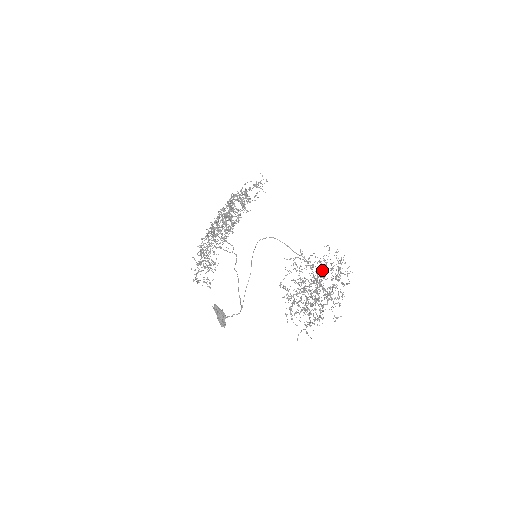
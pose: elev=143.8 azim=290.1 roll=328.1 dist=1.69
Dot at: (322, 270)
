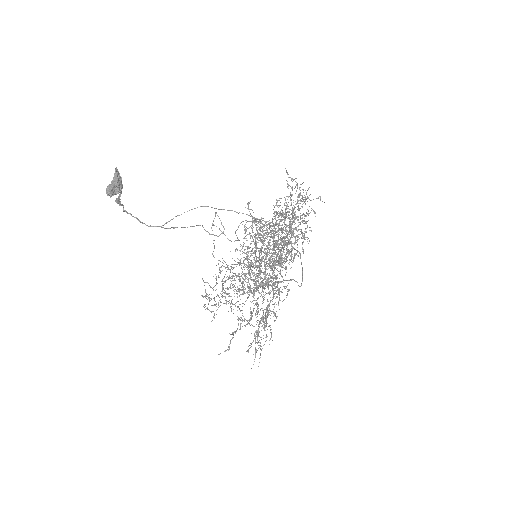
Dot at: occluded
